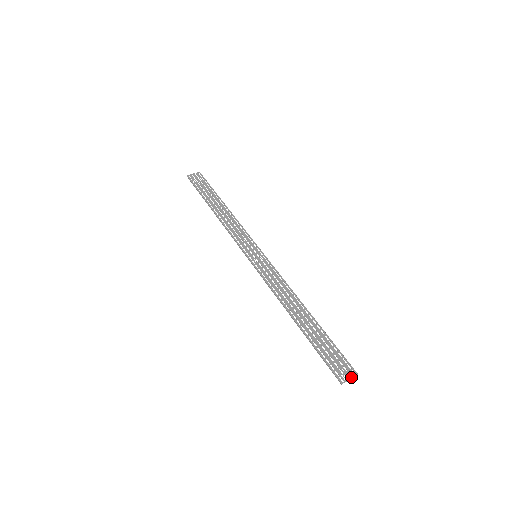
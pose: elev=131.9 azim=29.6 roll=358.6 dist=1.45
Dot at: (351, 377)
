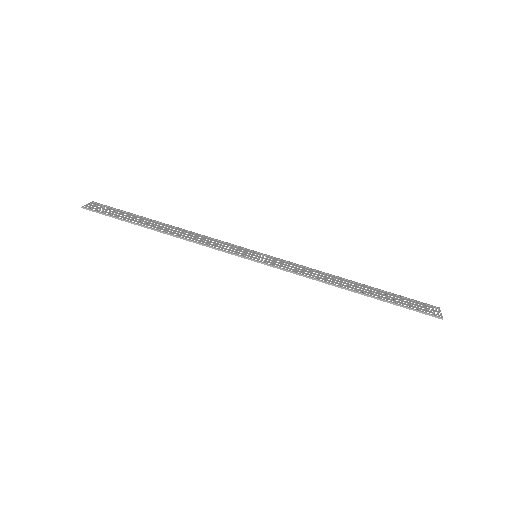
Dot at: (440, 311)
